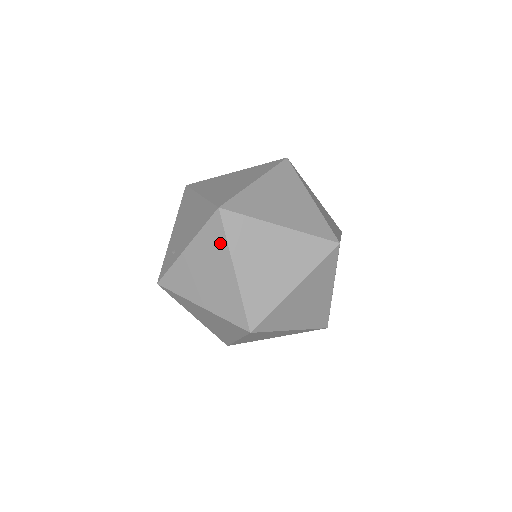
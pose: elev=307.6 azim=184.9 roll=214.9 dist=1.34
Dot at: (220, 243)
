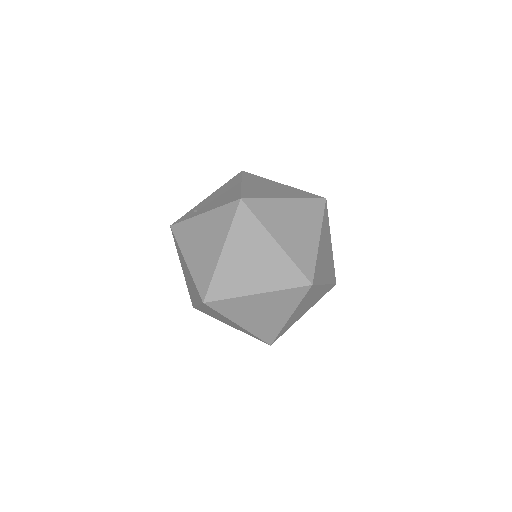
Dot at: (226, 225)
